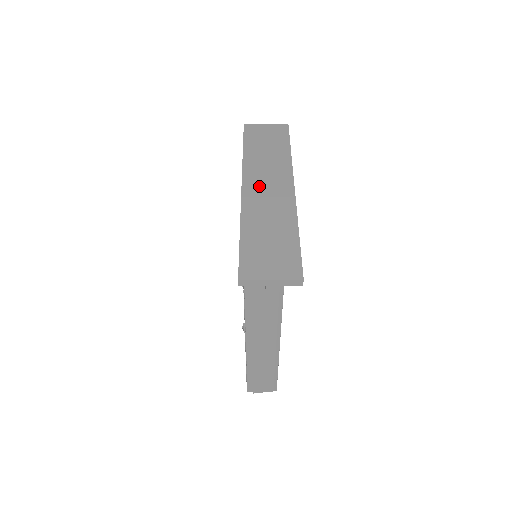
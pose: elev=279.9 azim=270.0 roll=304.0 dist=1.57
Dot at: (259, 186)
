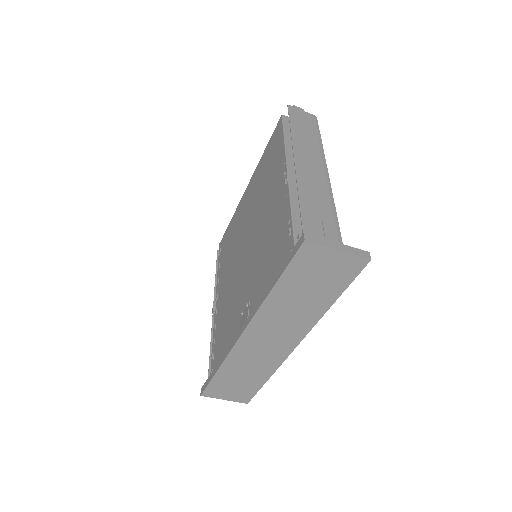
Dot at: (261, 338)
